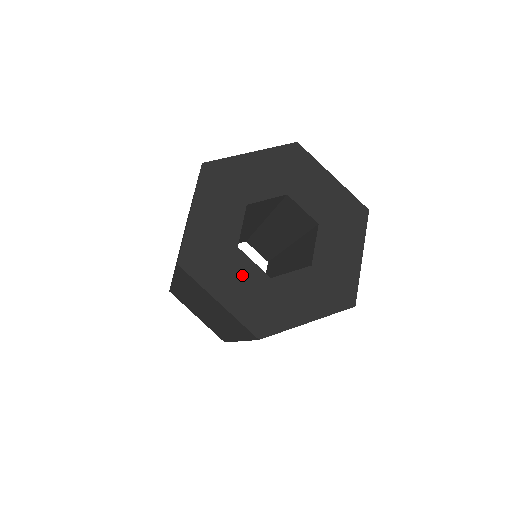
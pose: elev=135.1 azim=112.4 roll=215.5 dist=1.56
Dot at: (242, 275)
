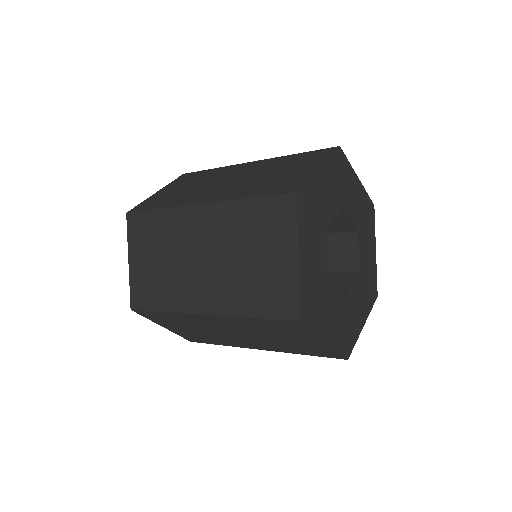
Dot at: (334, 306)
